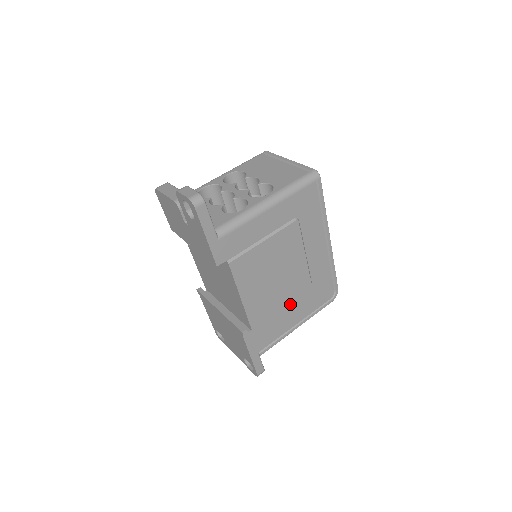
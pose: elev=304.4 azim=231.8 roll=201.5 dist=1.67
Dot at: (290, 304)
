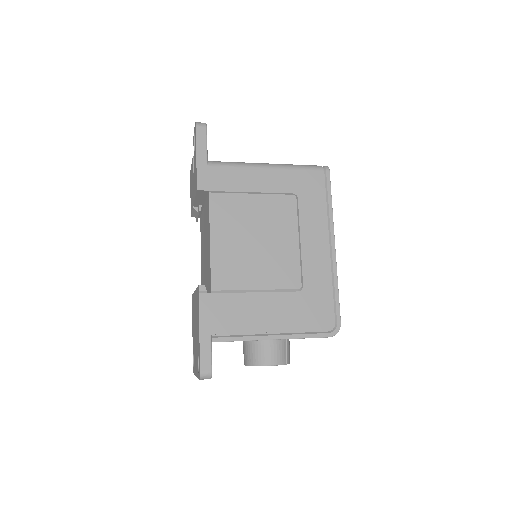
Dot at: (269, 295)
